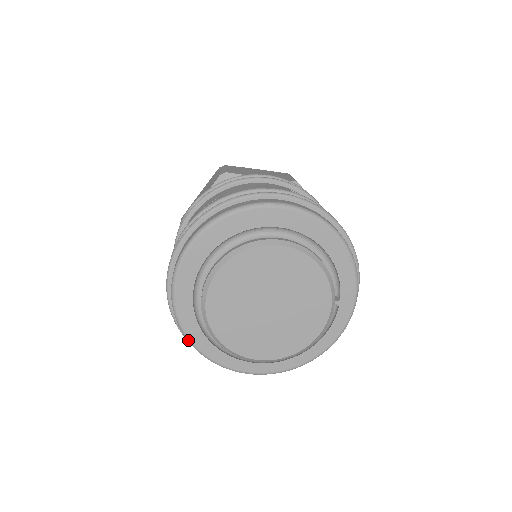
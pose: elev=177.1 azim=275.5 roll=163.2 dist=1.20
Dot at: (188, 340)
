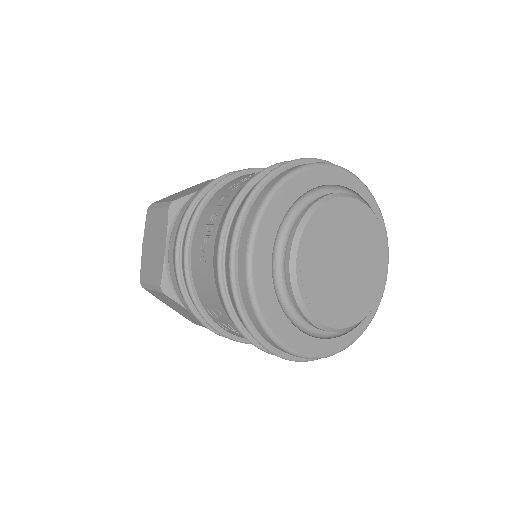
Dot at: (249, 268)
